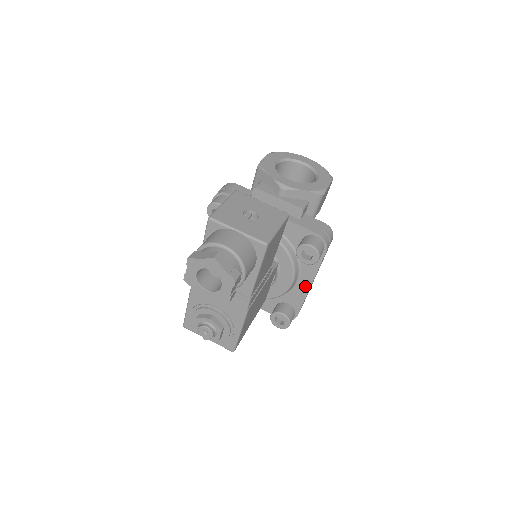
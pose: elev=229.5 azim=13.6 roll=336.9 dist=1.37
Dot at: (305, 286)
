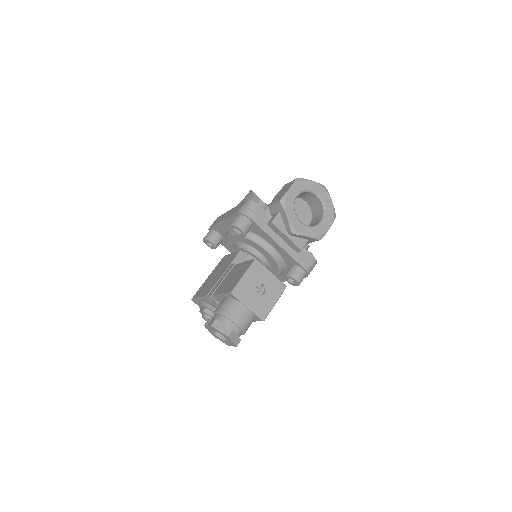
Dot at: (284, 279)
